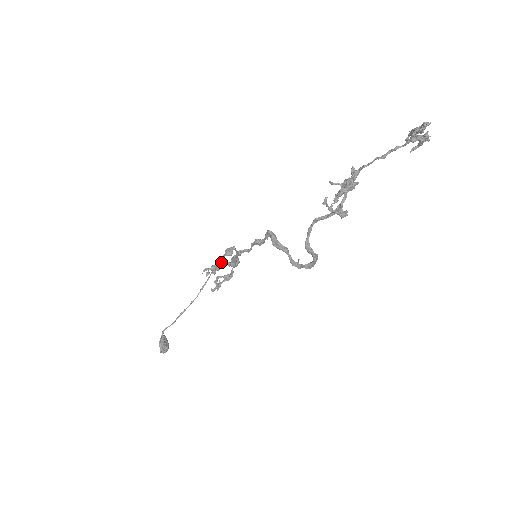
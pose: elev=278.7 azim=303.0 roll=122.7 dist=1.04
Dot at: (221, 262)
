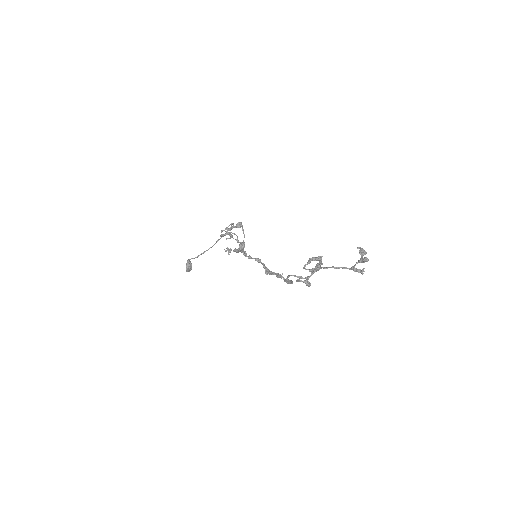
Dot at: (233, 233)
